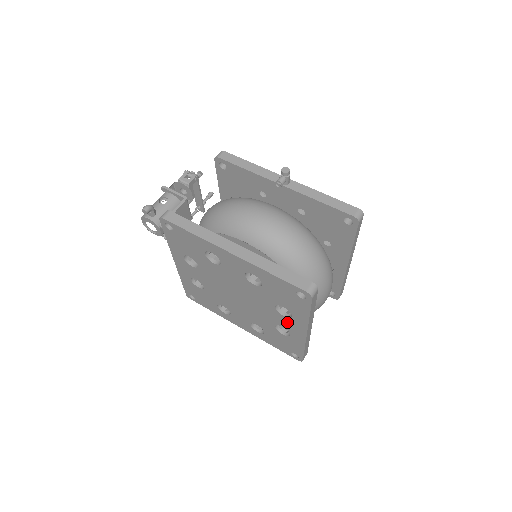
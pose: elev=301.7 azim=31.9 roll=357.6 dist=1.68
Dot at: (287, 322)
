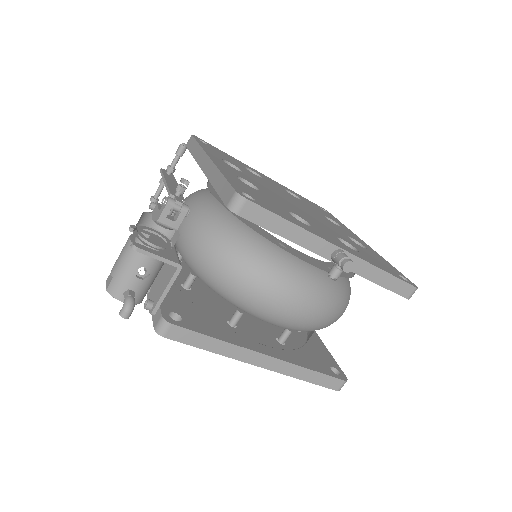
Dot at: occluded
